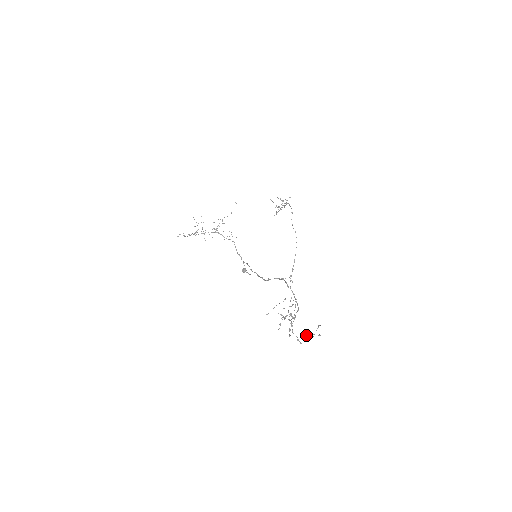
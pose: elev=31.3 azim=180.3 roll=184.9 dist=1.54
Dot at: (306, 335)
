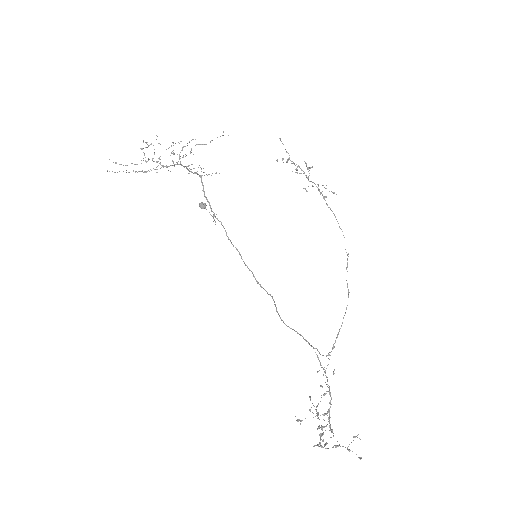
Dot at: (340, 446)
